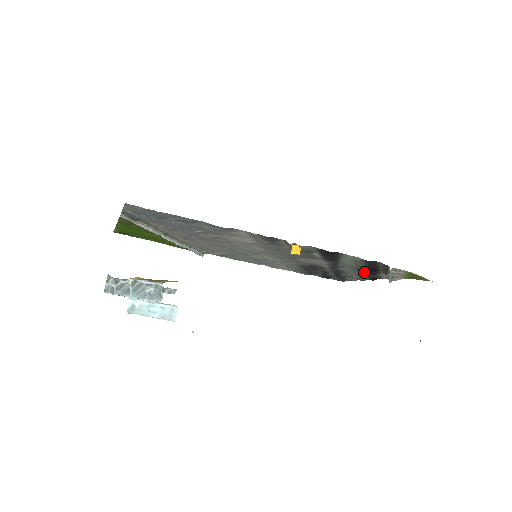
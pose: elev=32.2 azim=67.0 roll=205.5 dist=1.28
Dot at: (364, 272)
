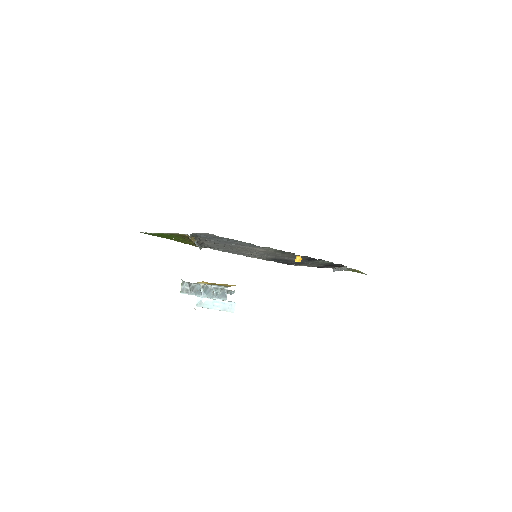
Dot at: (320, 265)
